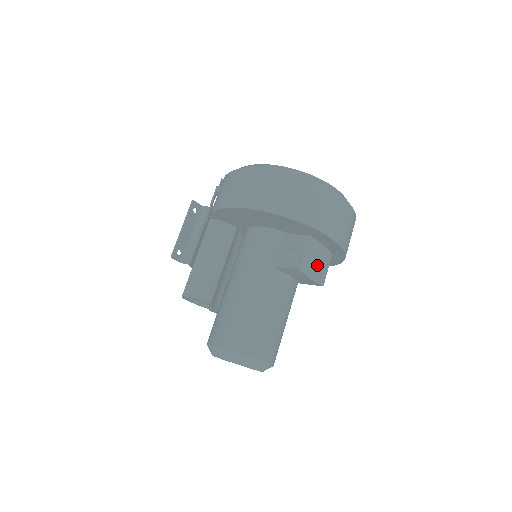
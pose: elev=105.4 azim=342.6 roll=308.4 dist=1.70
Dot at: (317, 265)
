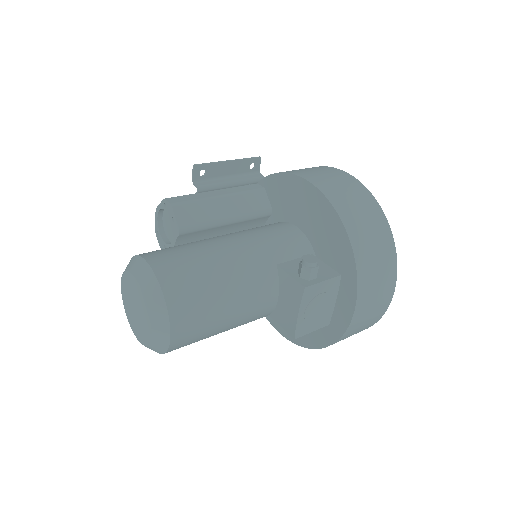
Dot at: (314, 311)
